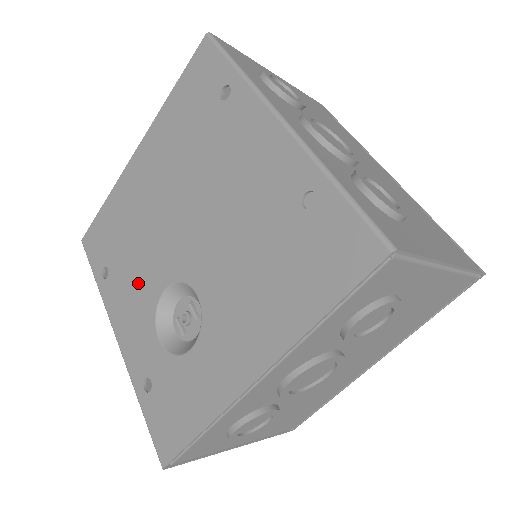
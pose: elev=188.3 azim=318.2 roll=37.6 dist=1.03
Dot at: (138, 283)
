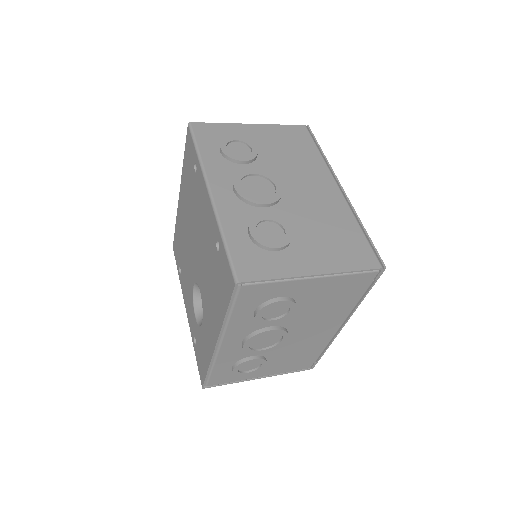
Dot at: (187, 280)
